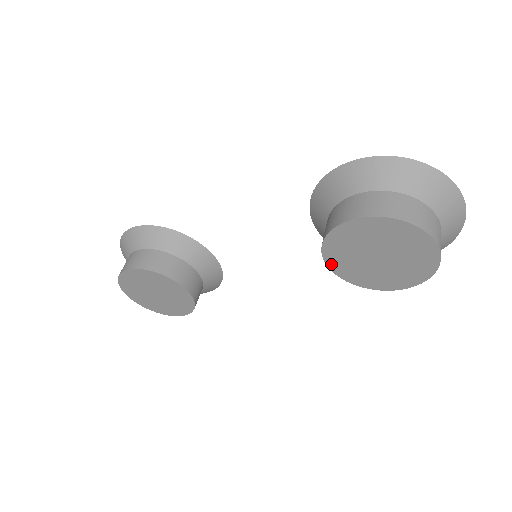
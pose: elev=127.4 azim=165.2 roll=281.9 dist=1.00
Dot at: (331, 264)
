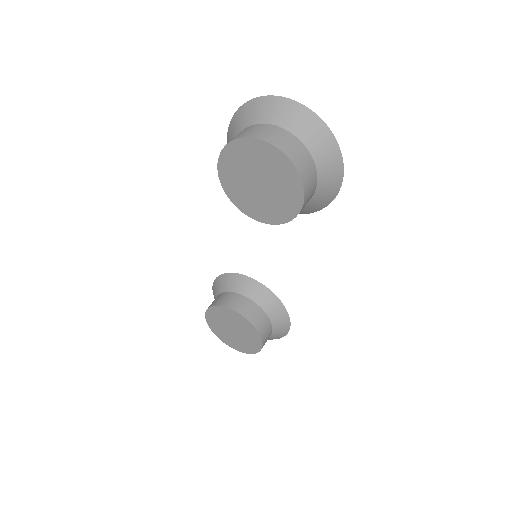
Dot at: (253, 215)
